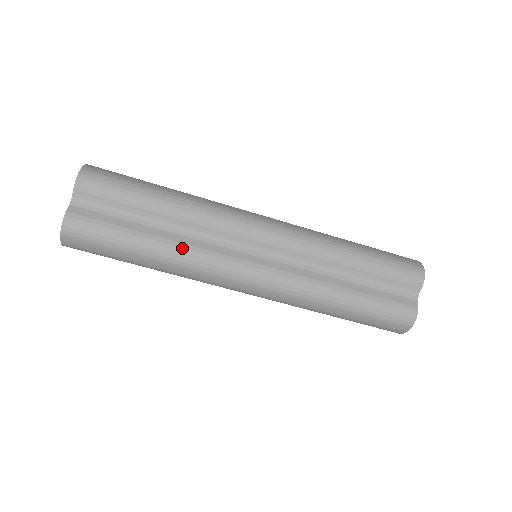
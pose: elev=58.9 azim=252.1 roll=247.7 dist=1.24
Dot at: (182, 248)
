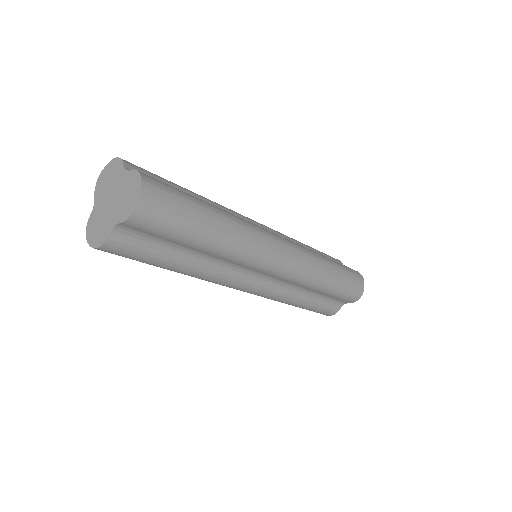
Dot at: (203, 273)
